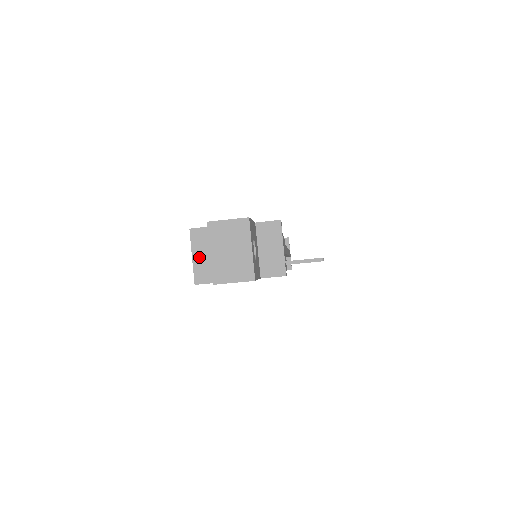
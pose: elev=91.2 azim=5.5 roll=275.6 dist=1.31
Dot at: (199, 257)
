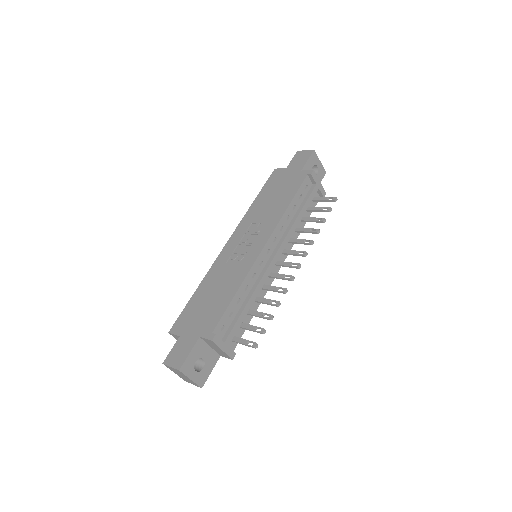
Dot at: occluded
